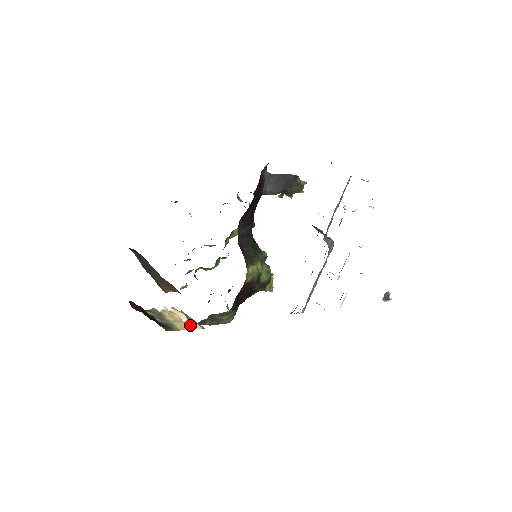
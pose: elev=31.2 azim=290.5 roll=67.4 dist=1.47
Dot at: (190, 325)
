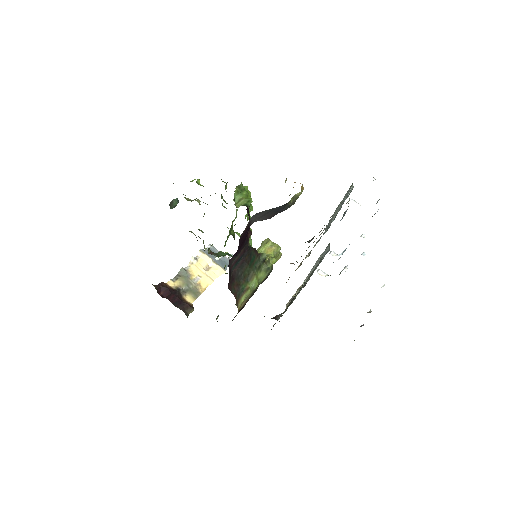
Dot at: (215, 272)
